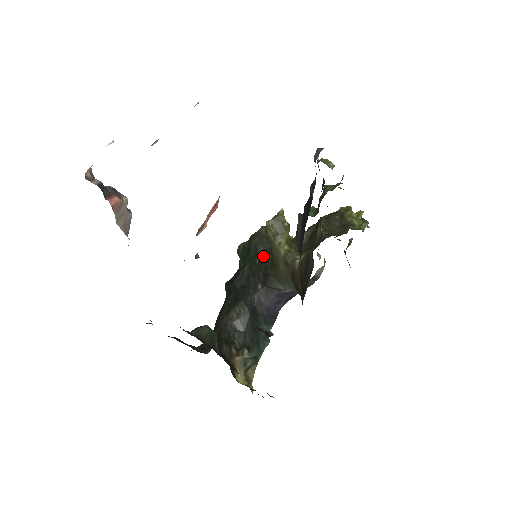
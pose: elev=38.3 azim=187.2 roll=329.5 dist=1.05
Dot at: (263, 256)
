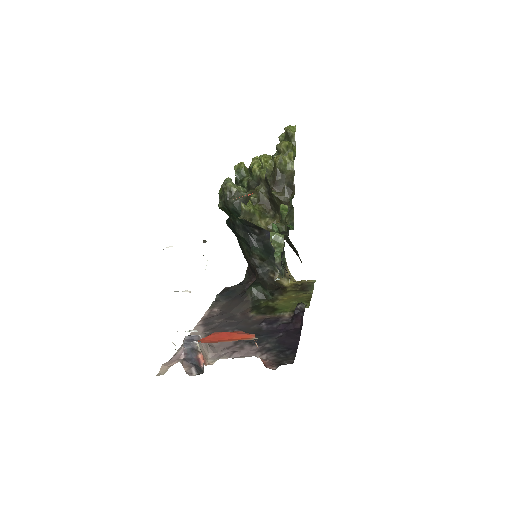
Dot at: occluded
